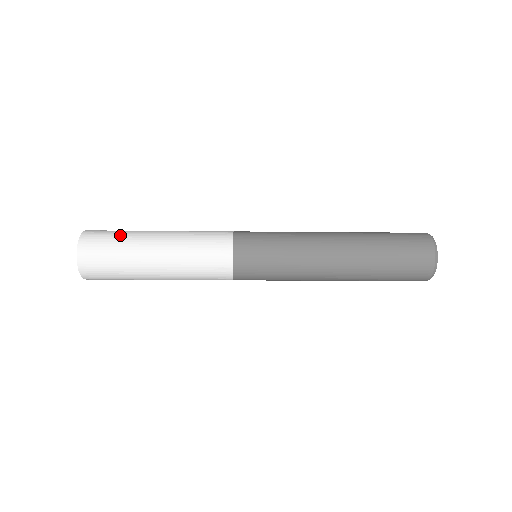
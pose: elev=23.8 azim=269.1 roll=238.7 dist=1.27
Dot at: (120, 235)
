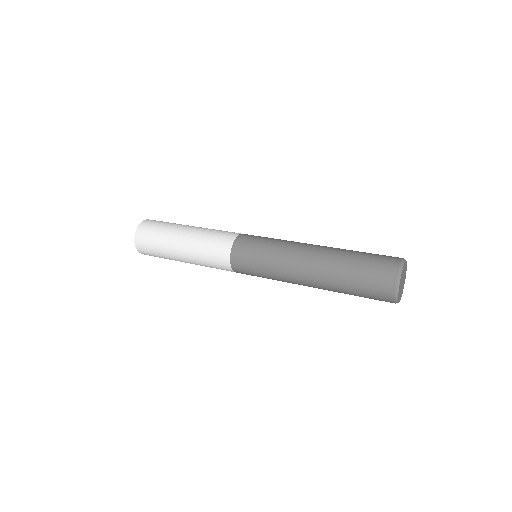
Dot at: (159, 254)
